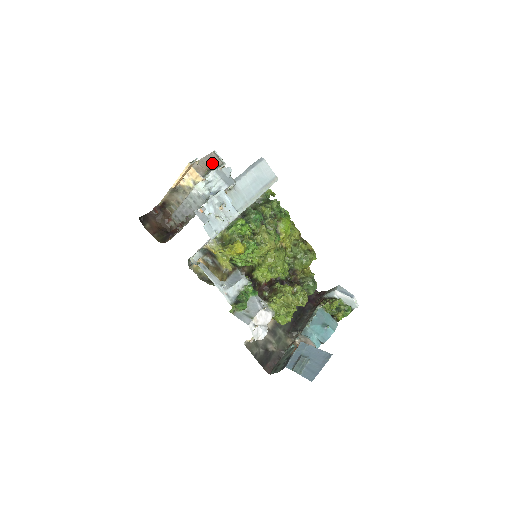
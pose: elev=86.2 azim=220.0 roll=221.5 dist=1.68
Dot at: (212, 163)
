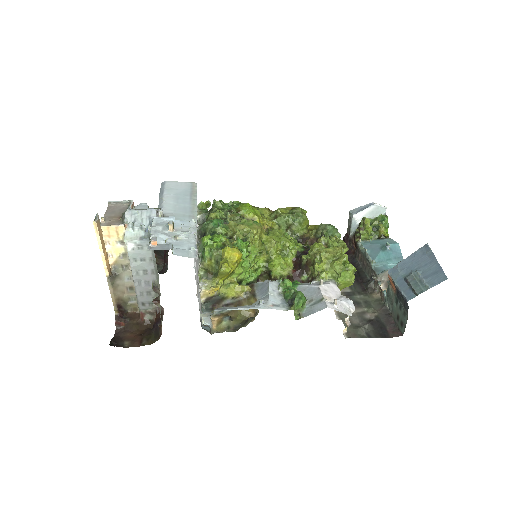
Dot at: (118, 211)
